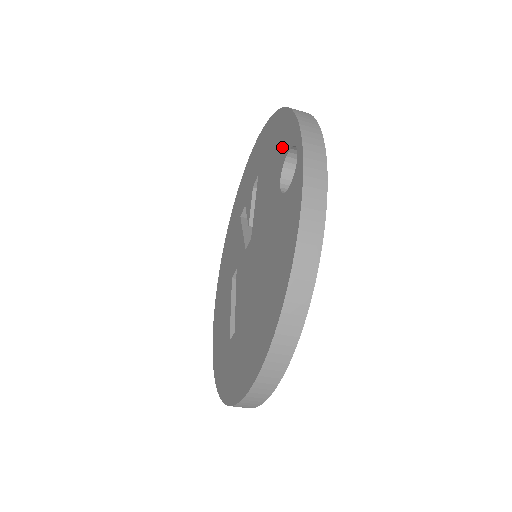
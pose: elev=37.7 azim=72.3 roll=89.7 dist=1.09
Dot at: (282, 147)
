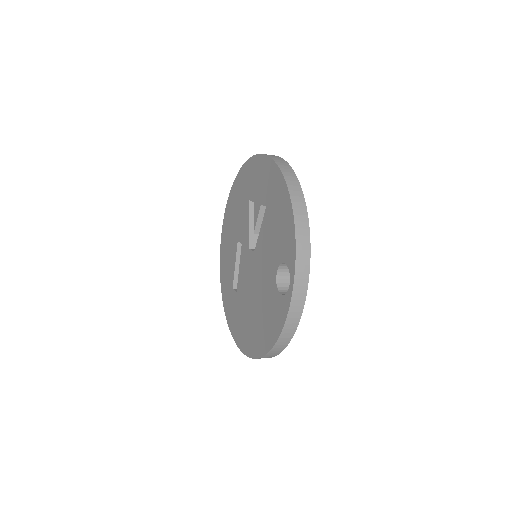
Dot at: (284, 245)
